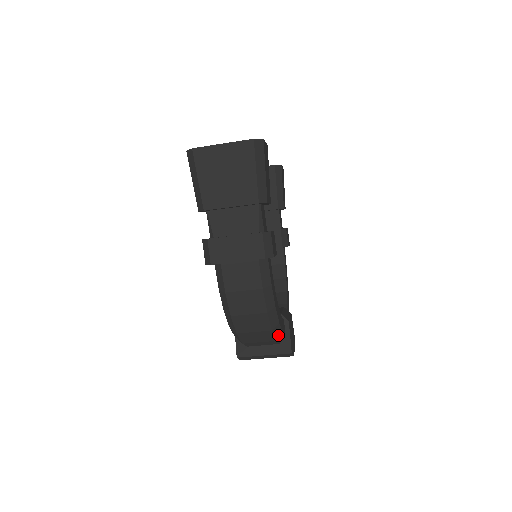
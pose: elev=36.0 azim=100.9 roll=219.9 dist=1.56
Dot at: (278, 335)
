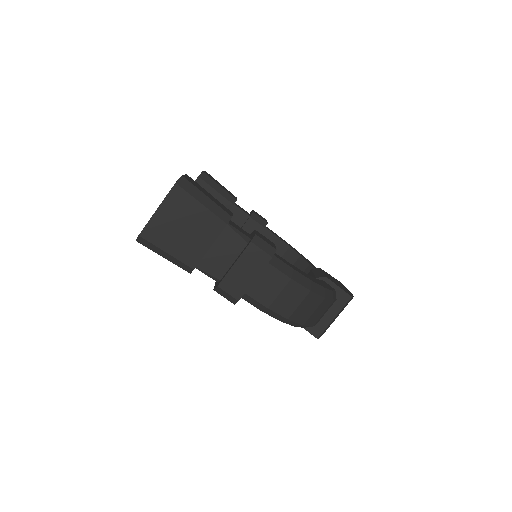
Dot at: (331, 296)
